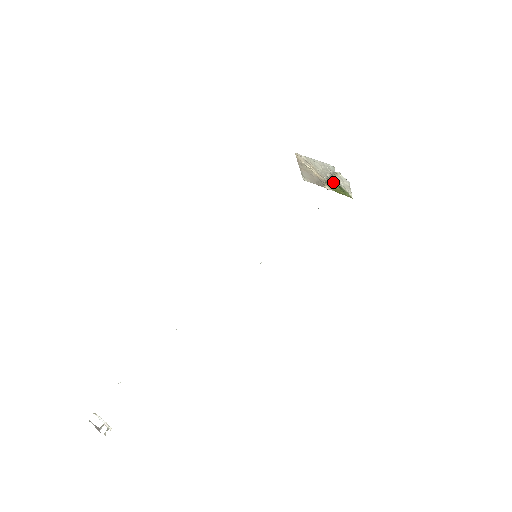
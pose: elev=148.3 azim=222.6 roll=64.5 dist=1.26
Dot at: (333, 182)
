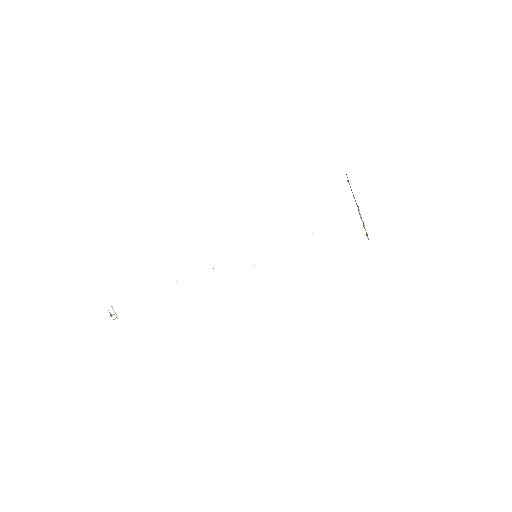
Dot at: (361, 218)
